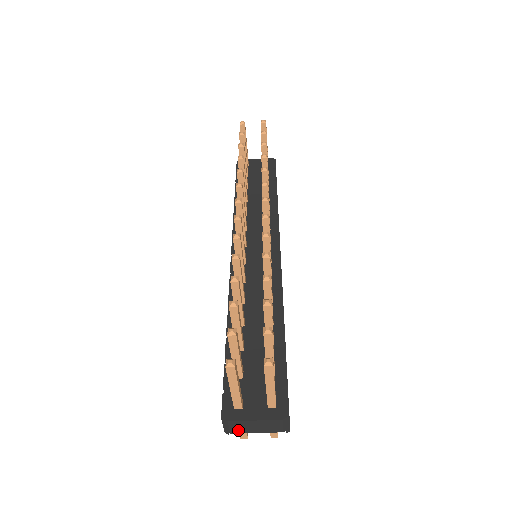
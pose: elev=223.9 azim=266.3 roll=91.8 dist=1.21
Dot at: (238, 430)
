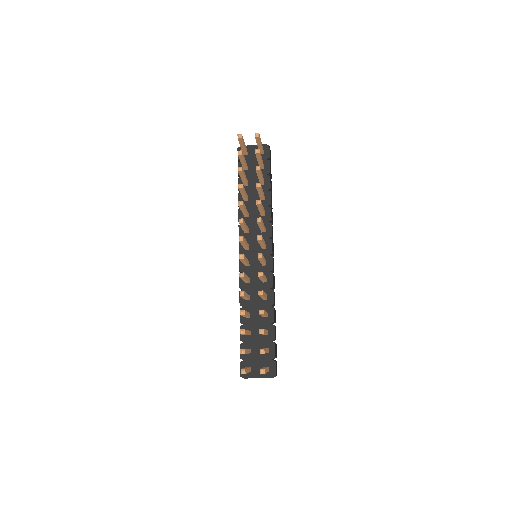
Dot at: occluded
